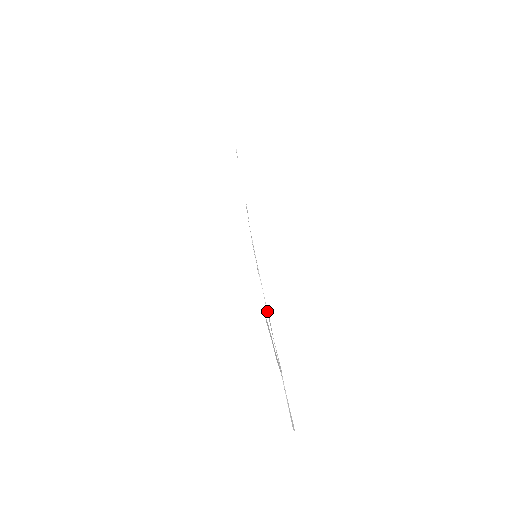
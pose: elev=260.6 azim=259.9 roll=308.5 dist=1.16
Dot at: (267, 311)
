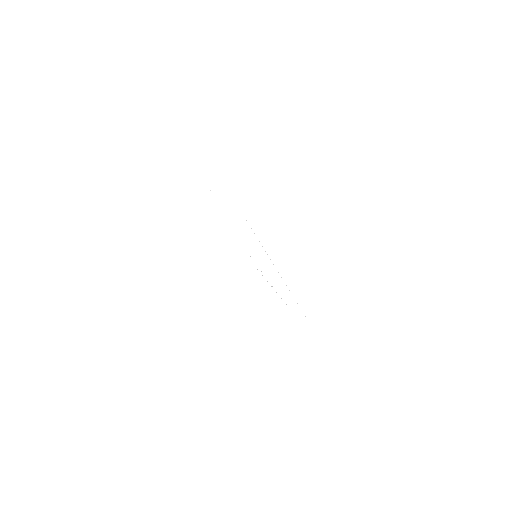
Dot at: occluded
